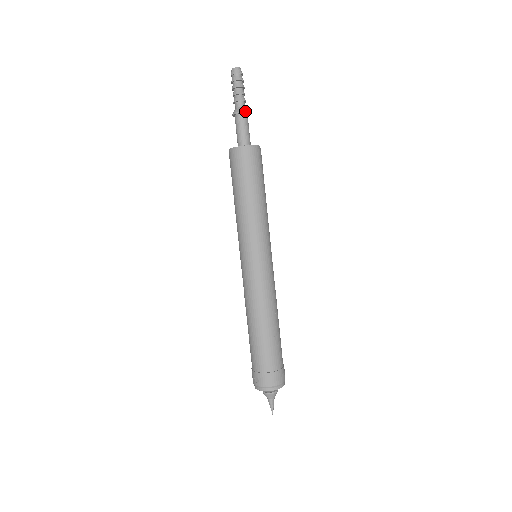
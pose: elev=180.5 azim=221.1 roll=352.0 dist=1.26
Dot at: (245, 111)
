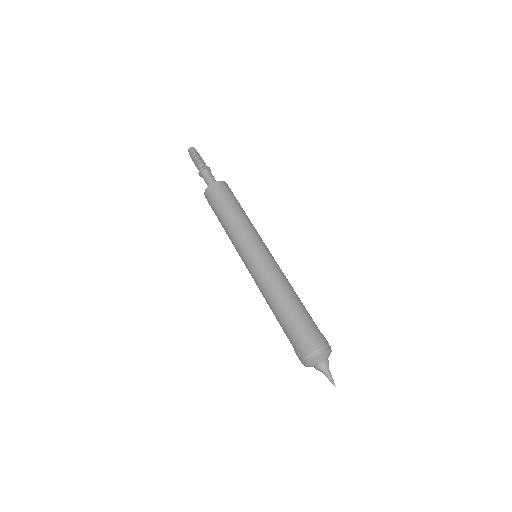
Dot at: (205, 167)
